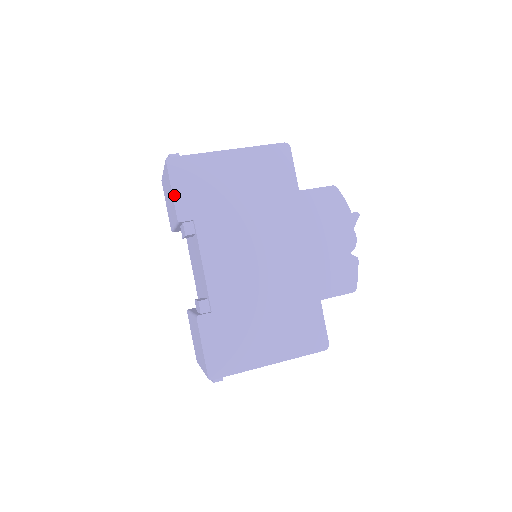
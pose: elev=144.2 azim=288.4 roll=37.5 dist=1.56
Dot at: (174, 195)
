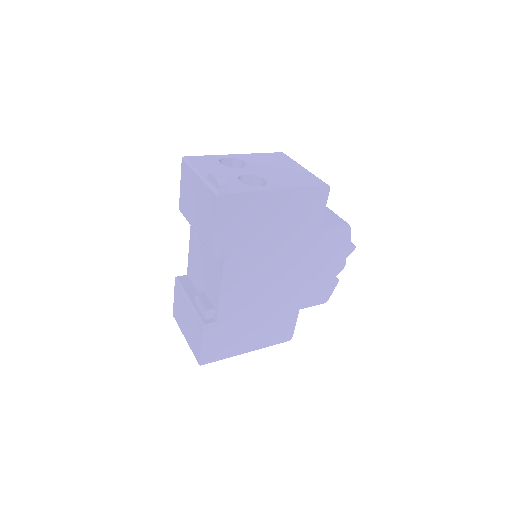
Dot at: (215, 230)
